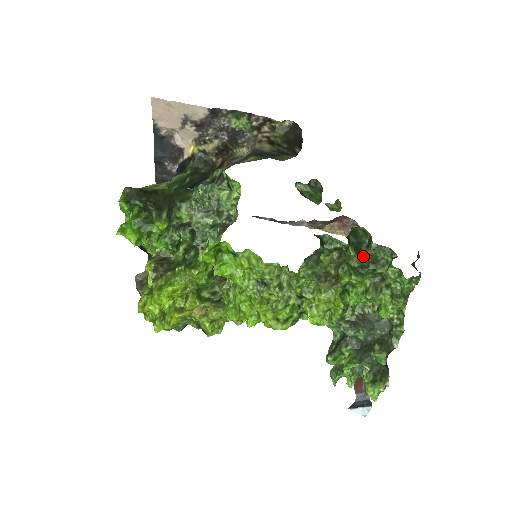
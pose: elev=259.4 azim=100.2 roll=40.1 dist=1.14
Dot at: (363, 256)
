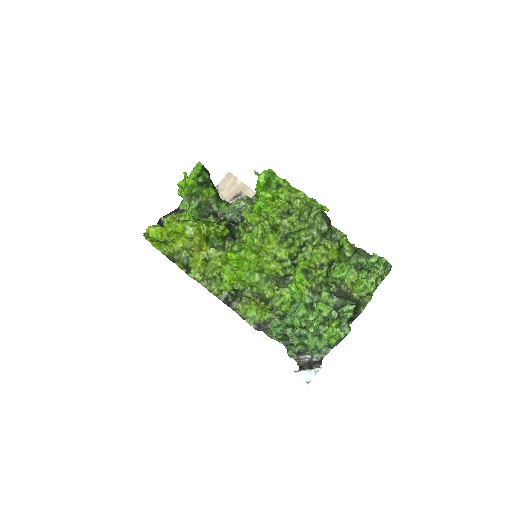
Dot at: (354, 246)
